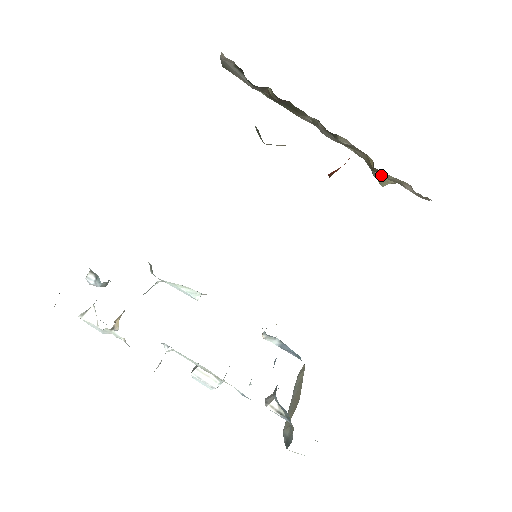
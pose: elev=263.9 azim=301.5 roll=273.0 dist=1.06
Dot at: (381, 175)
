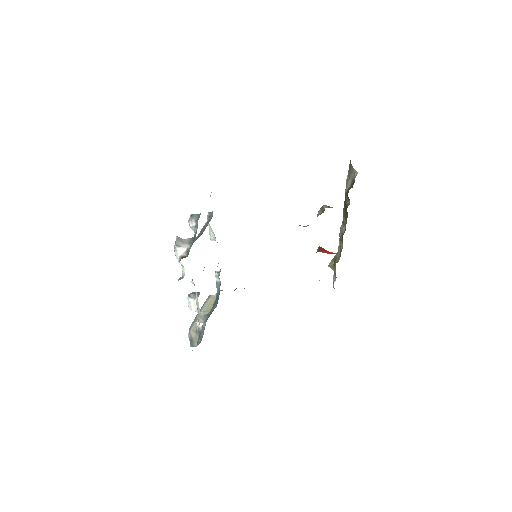
Dot at: (334, 265)
